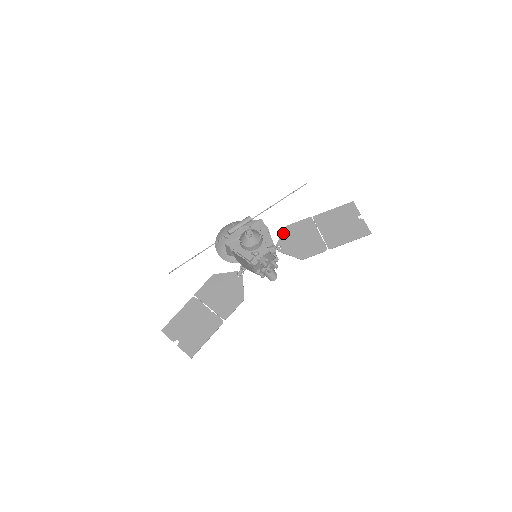
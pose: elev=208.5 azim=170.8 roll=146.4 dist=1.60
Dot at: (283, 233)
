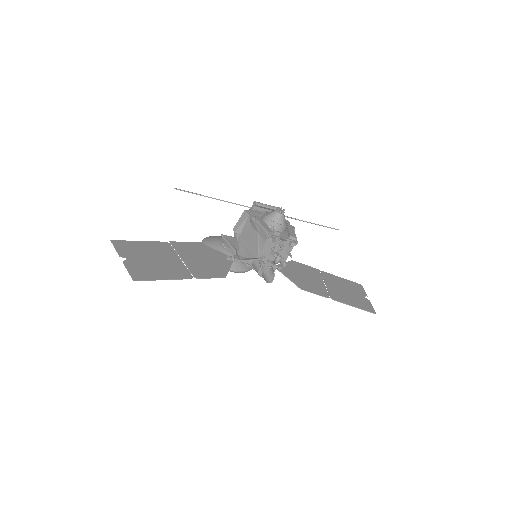
Dot at: (288, 262)
